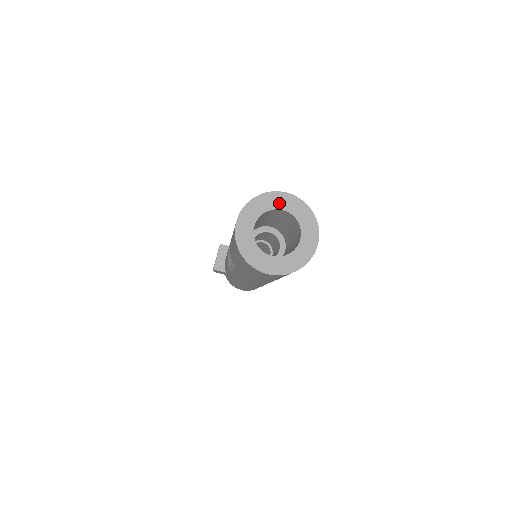
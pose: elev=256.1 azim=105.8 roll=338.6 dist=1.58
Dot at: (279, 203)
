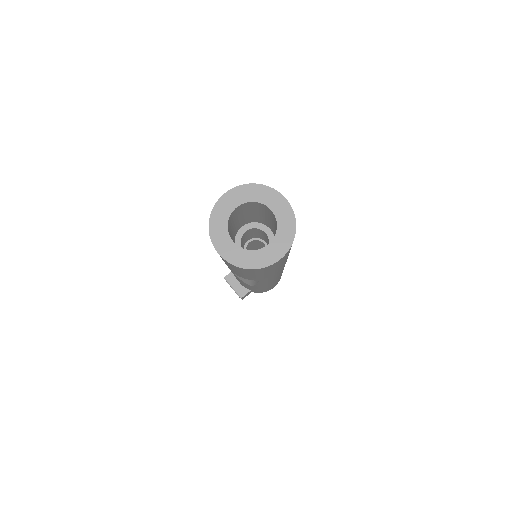
Dot at: (228, 207)
